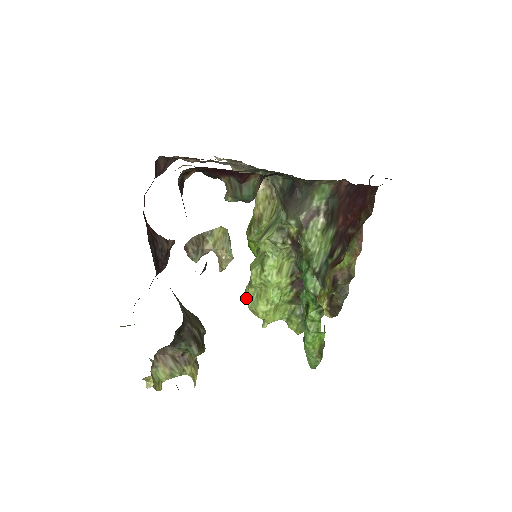
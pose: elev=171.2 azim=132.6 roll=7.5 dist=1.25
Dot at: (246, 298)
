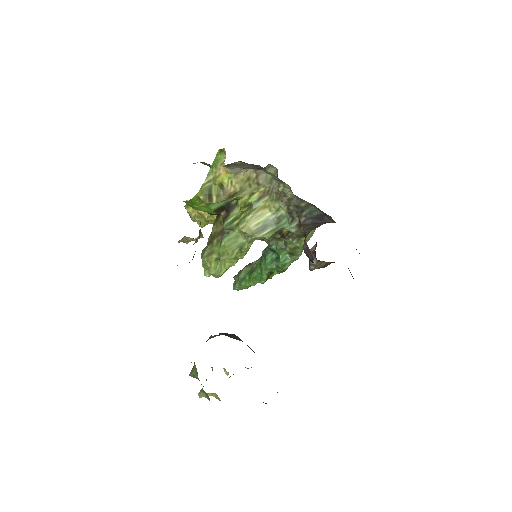
Dot at: (210, 267)
